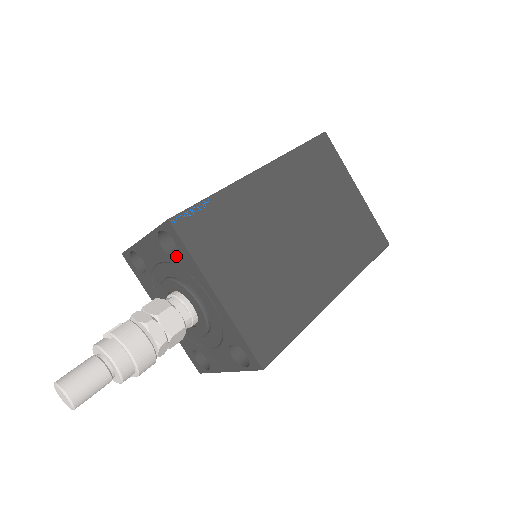
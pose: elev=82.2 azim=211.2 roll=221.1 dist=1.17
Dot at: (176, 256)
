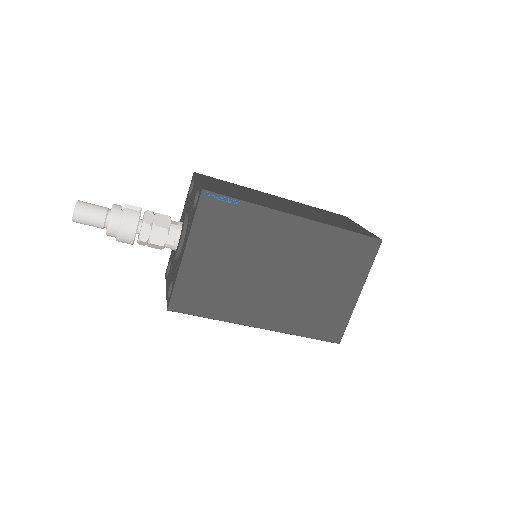
Dot at: (193, 210)
